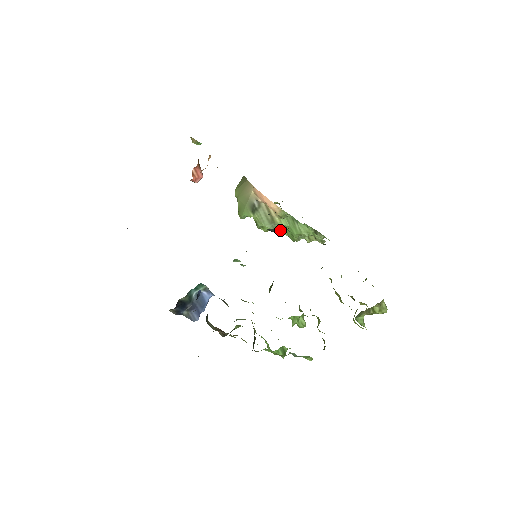
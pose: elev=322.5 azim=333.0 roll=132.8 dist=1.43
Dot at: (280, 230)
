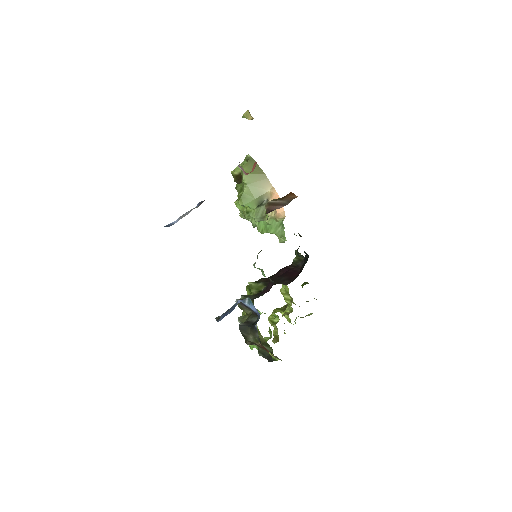
Dot at: occluded
